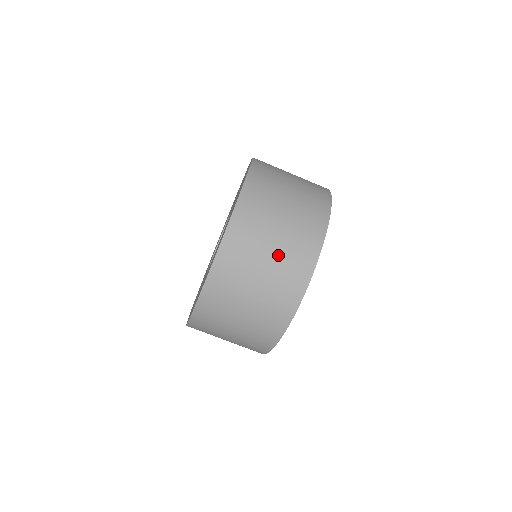
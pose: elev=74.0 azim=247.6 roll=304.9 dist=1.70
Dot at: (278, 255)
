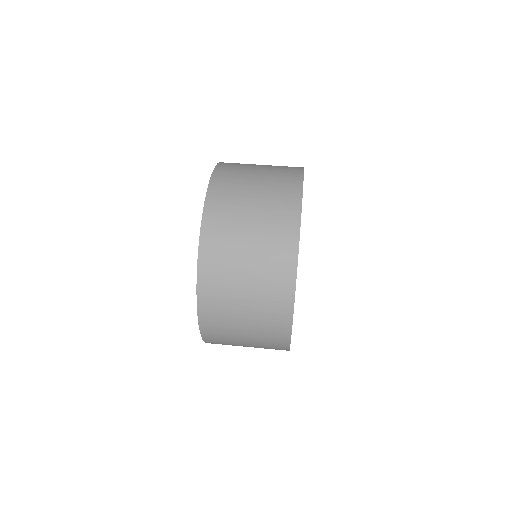
Dot at: occluded
